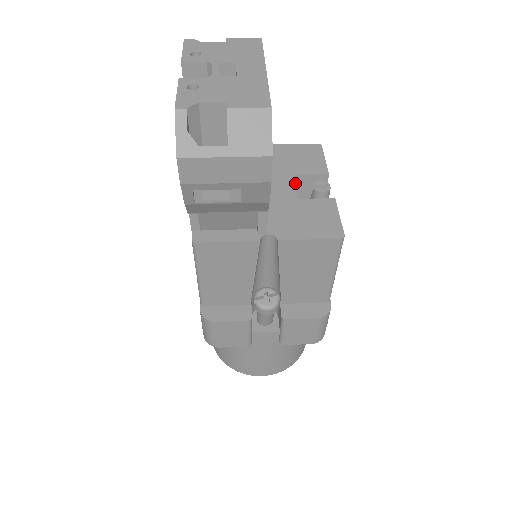
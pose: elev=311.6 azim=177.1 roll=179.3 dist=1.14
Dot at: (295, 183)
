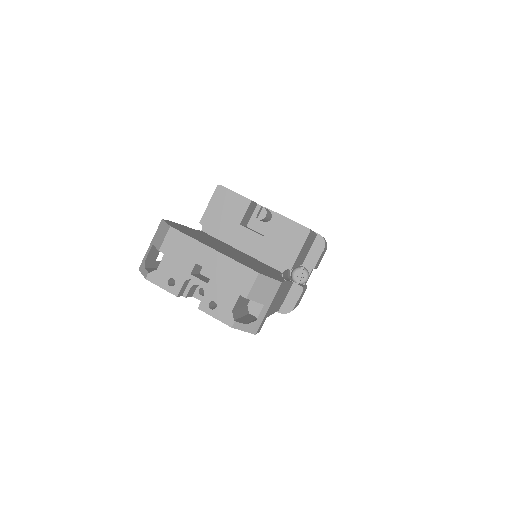
Dot at: (243, 223)
